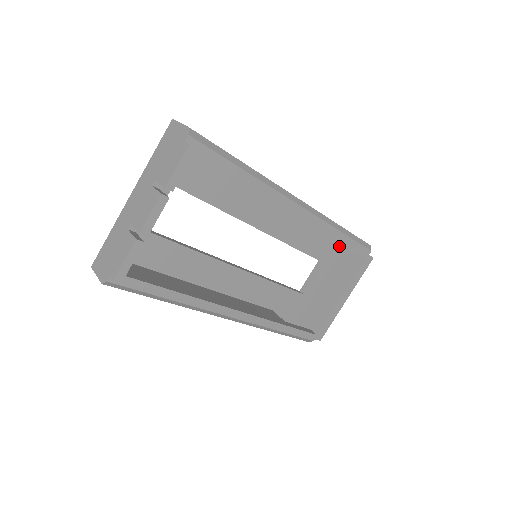
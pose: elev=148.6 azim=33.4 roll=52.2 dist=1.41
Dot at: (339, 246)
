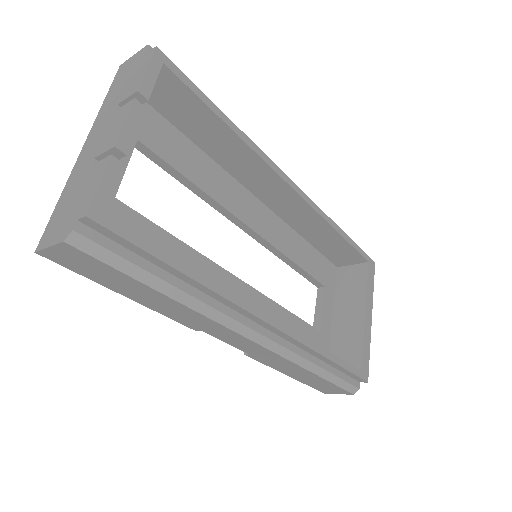
Dot at: (332, 266)
